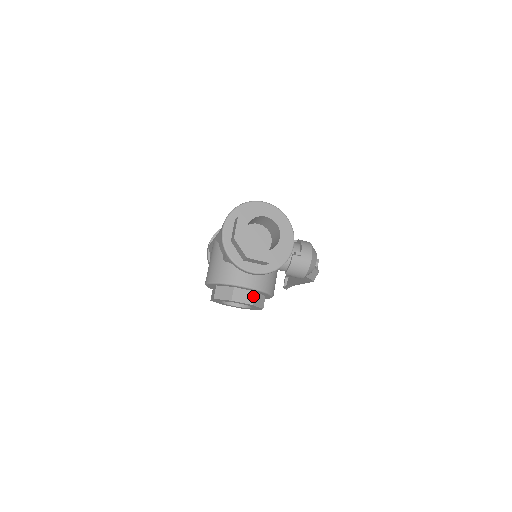
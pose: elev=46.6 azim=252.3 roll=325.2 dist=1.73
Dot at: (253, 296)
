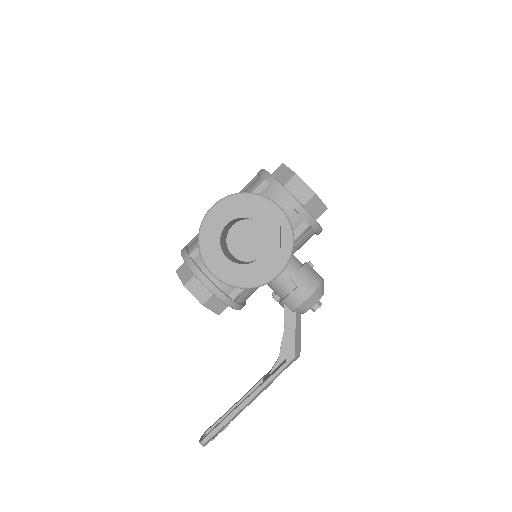
Dot at: occluded
